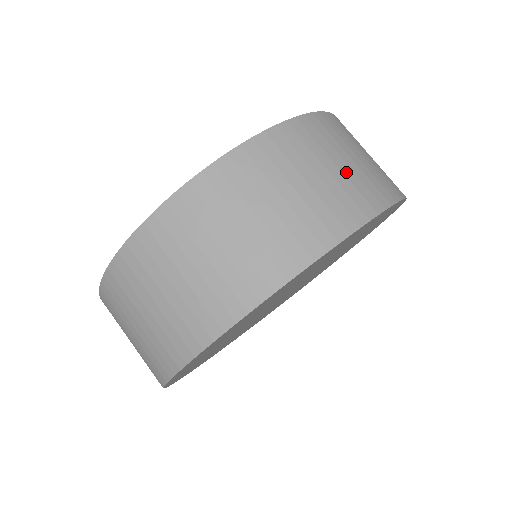
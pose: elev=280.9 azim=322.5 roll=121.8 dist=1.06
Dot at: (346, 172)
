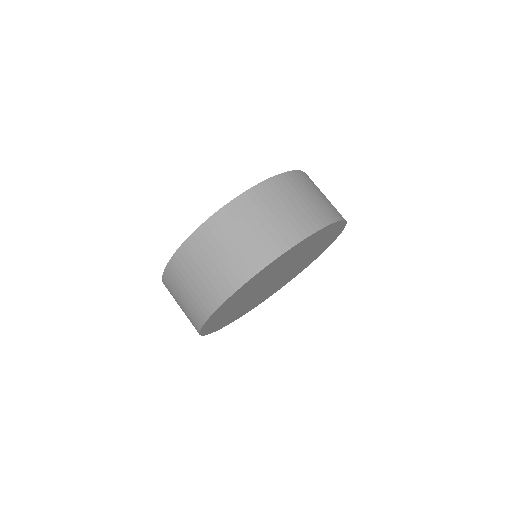
Dot at: (323, 199)
